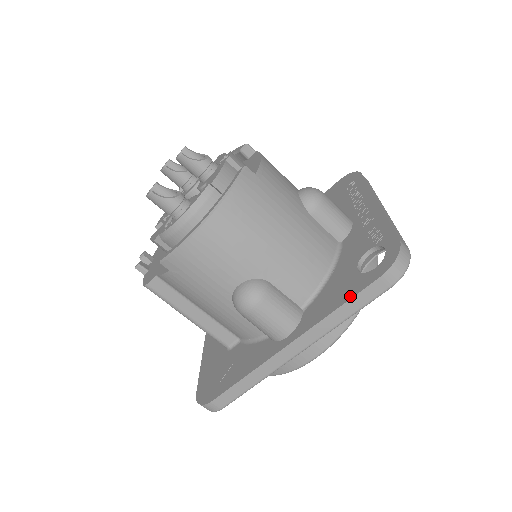
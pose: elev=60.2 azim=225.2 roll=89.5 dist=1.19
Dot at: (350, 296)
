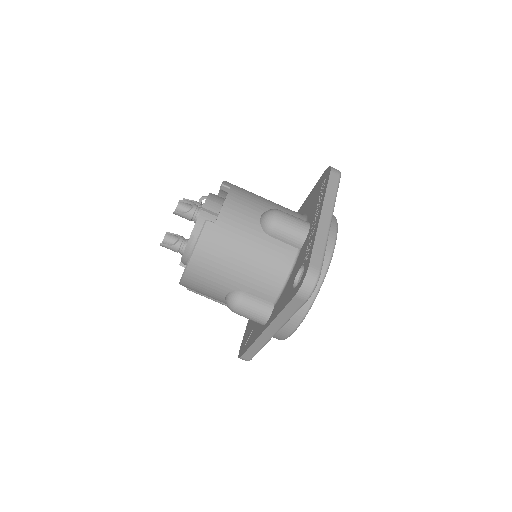
Dot at: (284, 306)
